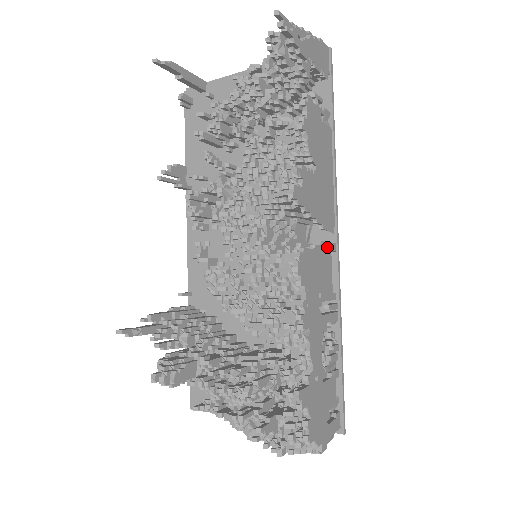
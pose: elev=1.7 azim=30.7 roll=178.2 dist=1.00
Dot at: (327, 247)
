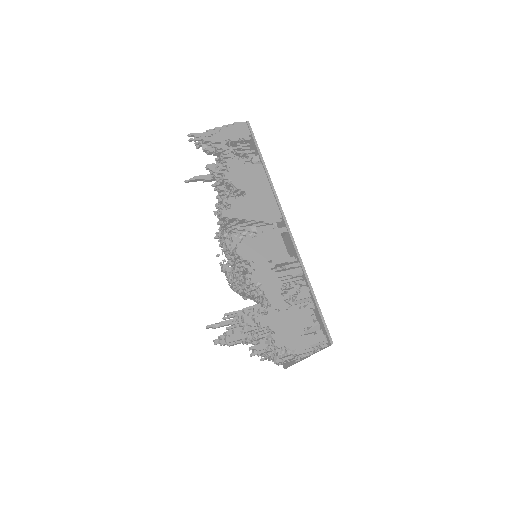
Dot at: (274, 232)
